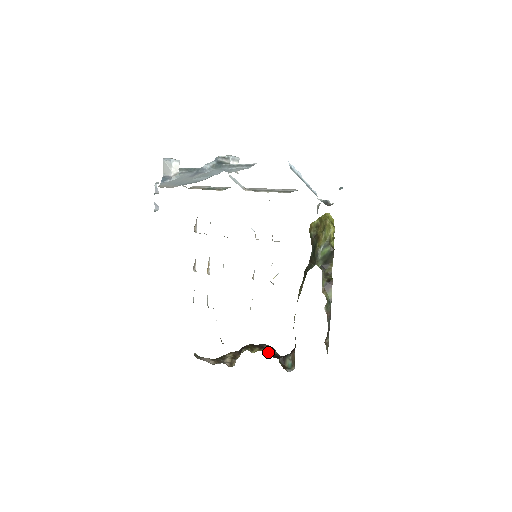
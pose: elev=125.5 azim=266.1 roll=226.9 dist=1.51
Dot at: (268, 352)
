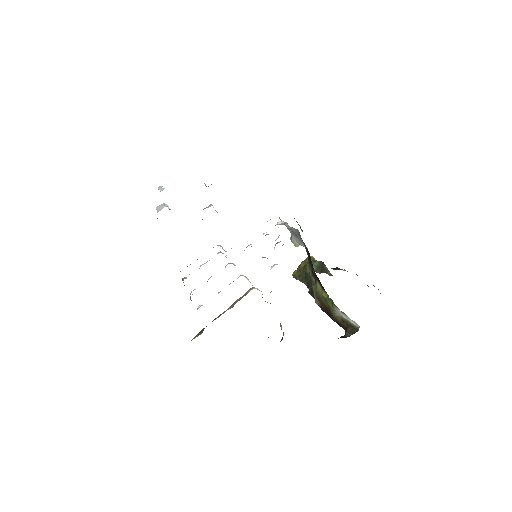
Dot at: occluded
